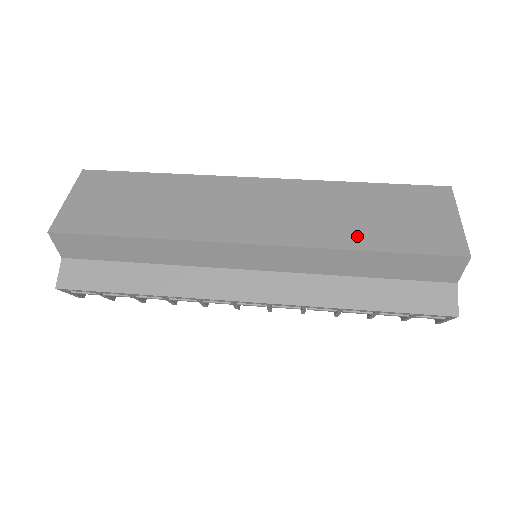
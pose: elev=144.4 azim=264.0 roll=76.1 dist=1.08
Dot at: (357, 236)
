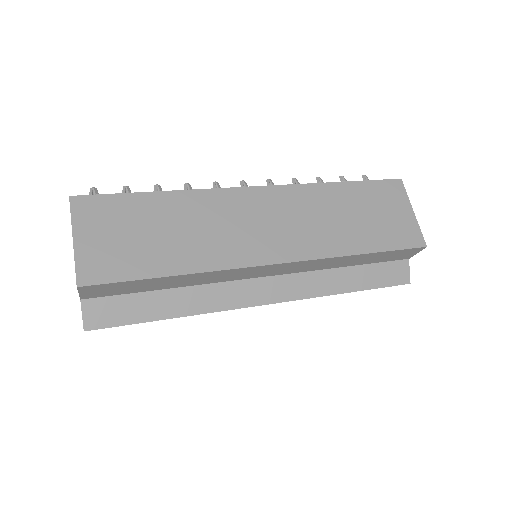
Dot at: (351, 241)
